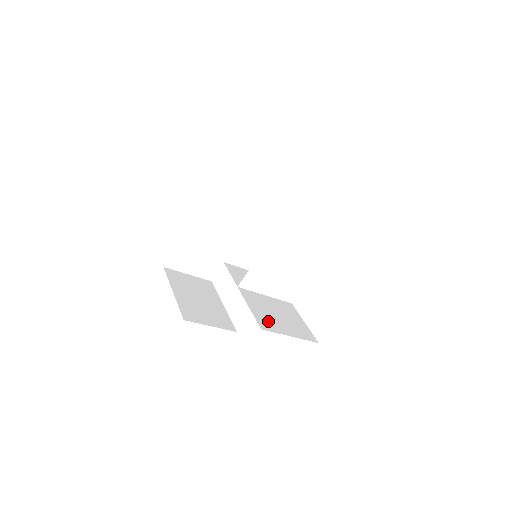
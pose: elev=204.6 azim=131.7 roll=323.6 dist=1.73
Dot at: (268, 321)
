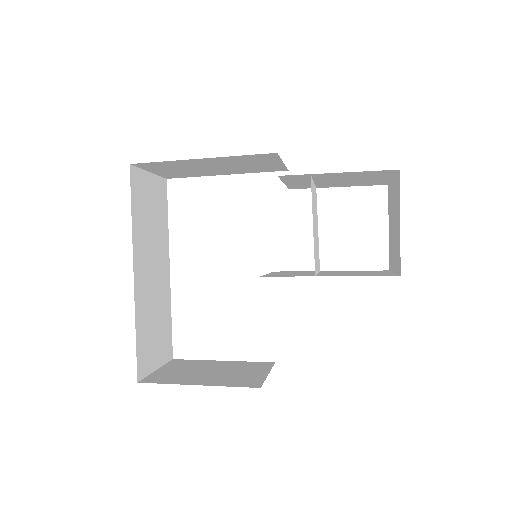
Dot at: (376, 274)
